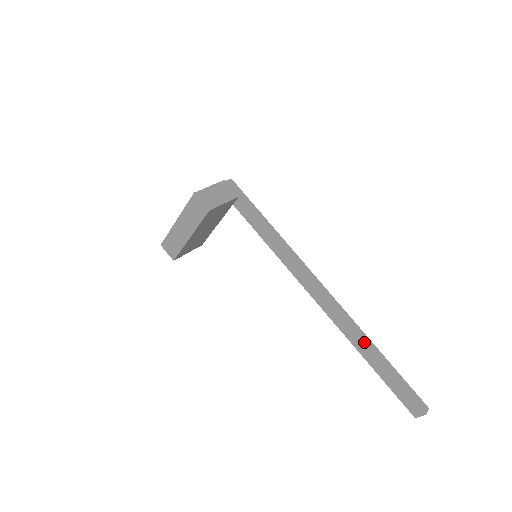
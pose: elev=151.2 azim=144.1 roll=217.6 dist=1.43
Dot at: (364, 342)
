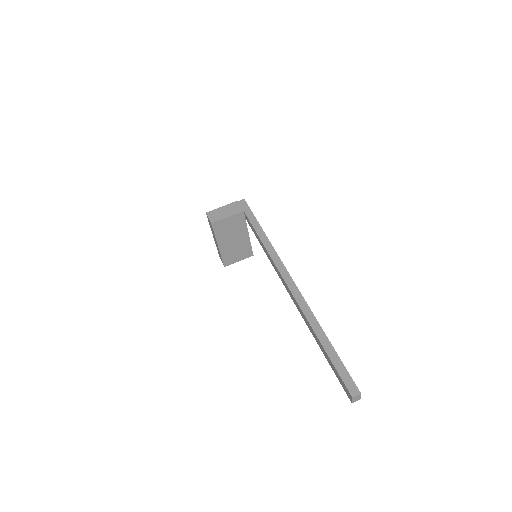
Dot at: (309, 323)
